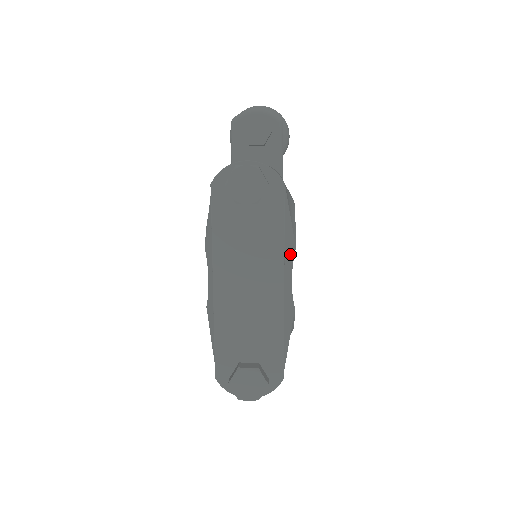
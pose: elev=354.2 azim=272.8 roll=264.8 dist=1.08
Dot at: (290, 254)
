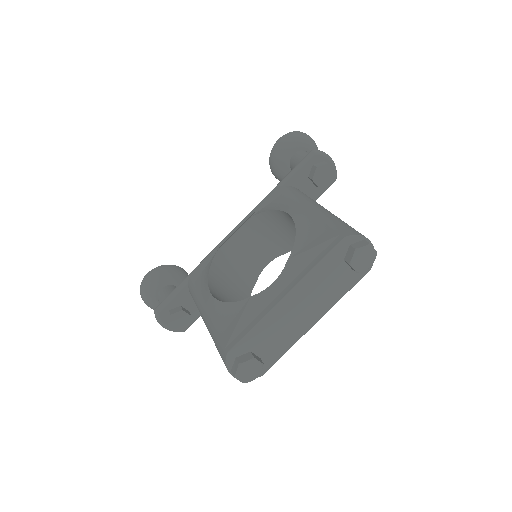
Dot at: occluded
